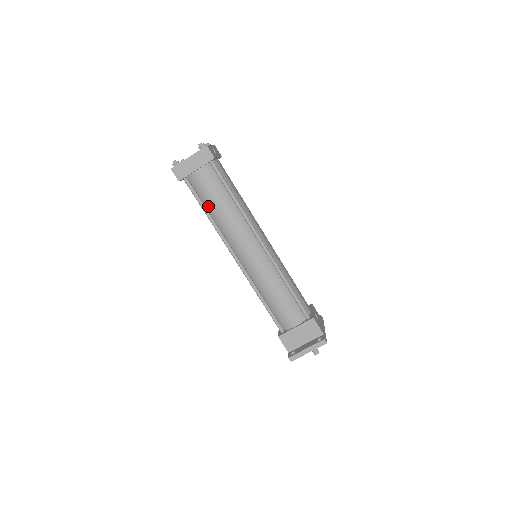
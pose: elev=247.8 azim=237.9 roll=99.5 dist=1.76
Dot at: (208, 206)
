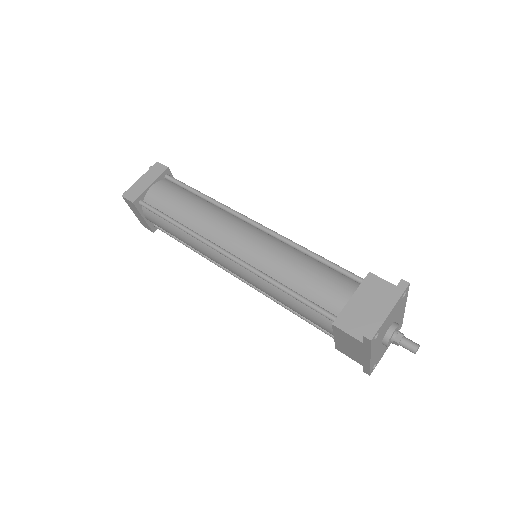
Dot at: (173, 215)
